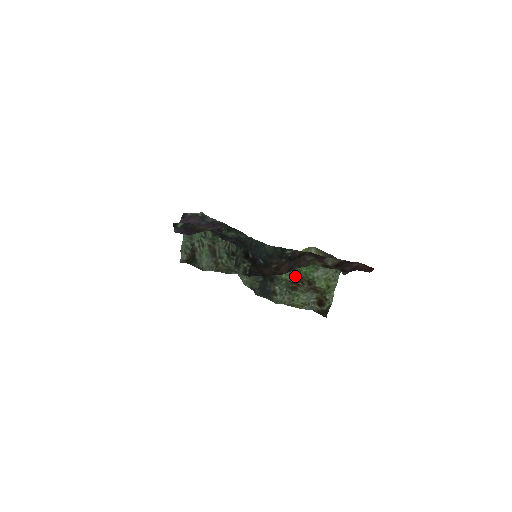
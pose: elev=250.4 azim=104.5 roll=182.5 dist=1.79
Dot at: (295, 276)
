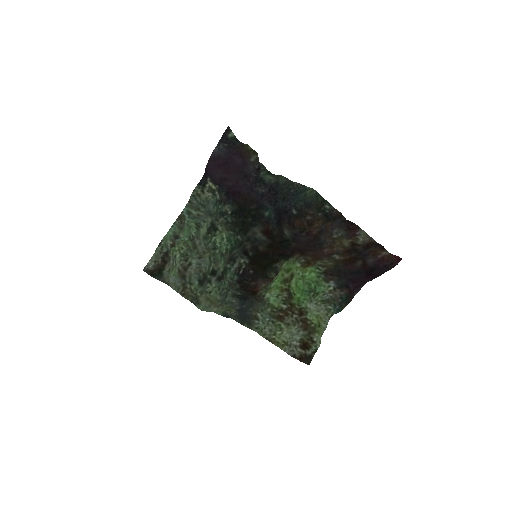
Dot at: (284, 304)
